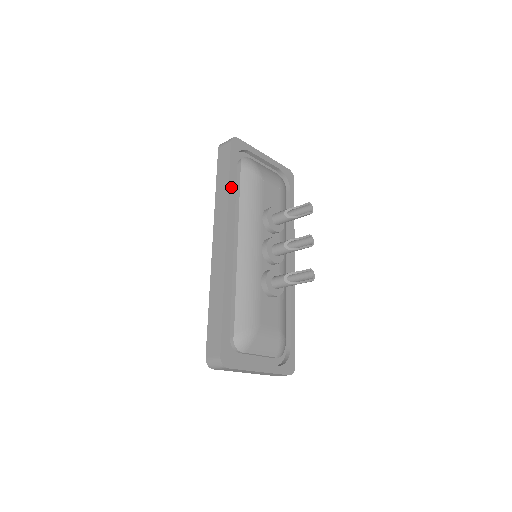
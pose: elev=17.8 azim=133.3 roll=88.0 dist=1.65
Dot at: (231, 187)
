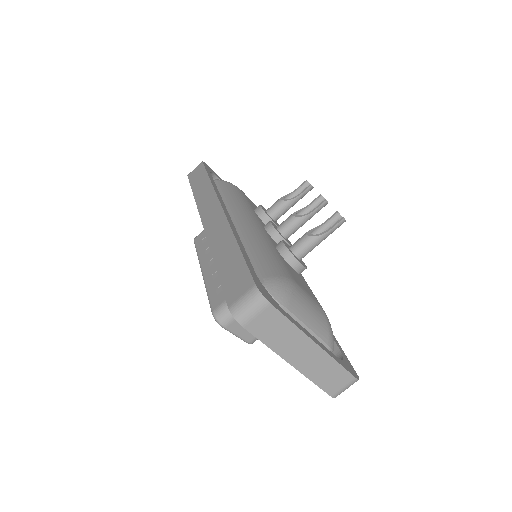
Dot at: (213, 182)
